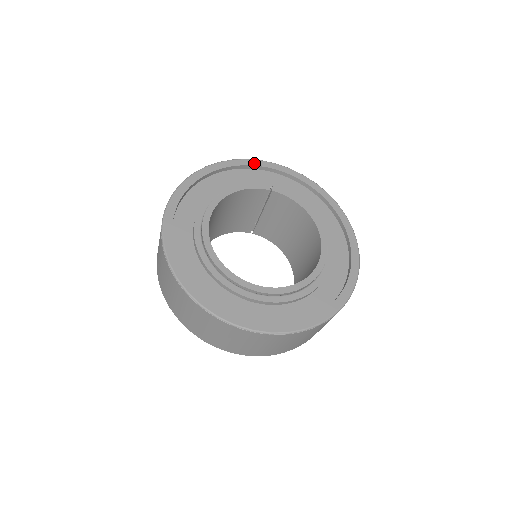
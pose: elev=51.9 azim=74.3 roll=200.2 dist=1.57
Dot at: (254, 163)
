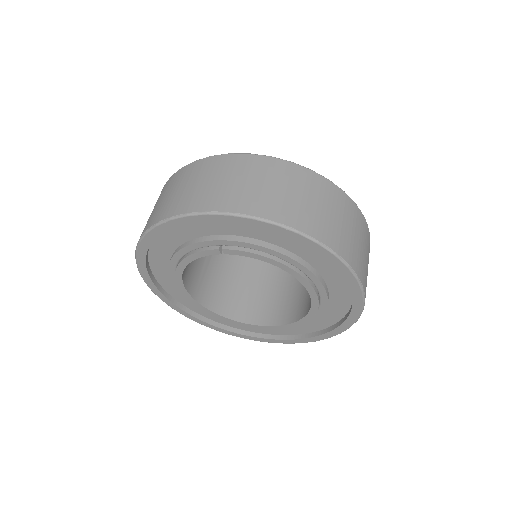
Dot at: (181, 223)
